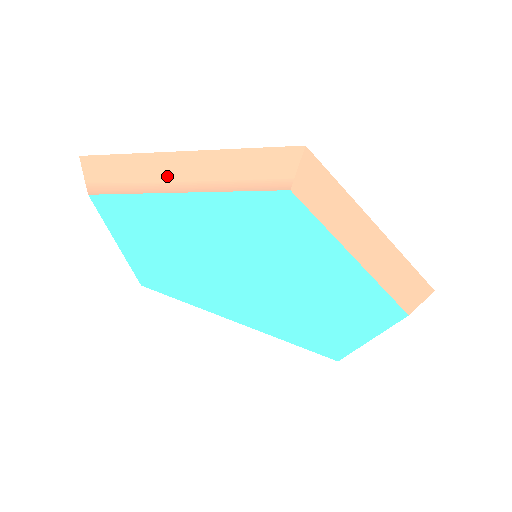
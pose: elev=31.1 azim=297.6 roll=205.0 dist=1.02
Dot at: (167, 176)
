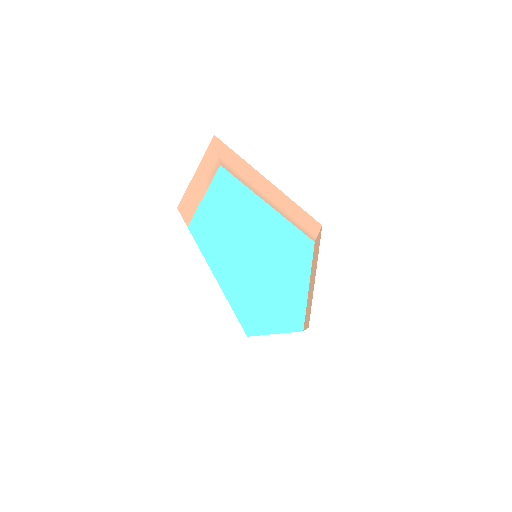
Dot at: (262, 189)
